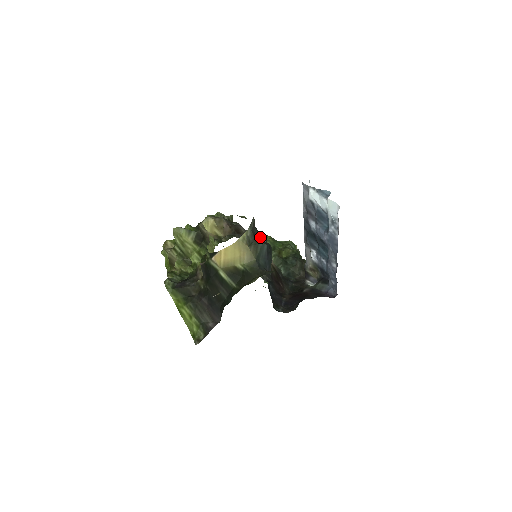
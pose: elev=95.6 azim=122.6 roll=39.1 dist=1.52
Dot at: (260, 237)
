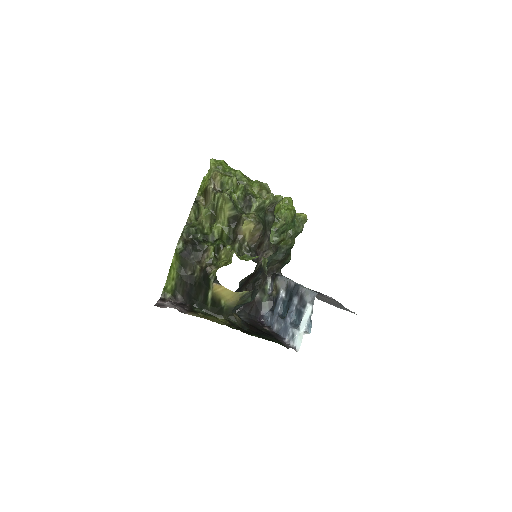
Dot at: (270, 255)
